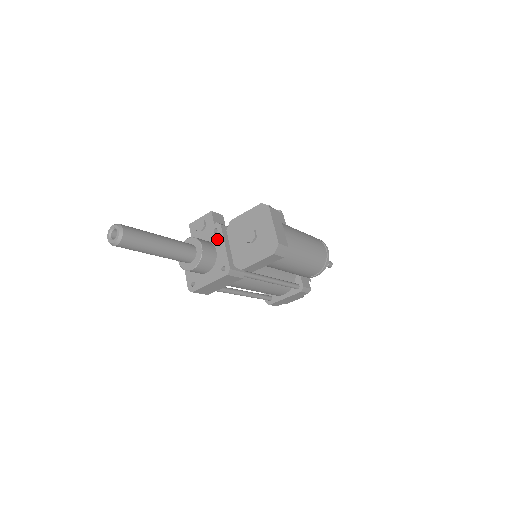
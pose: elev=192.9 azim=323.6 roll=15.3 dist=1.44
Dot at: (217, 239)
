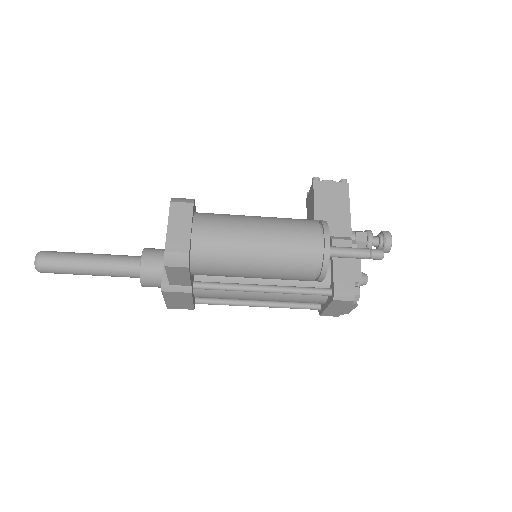
Dot at: occluded
